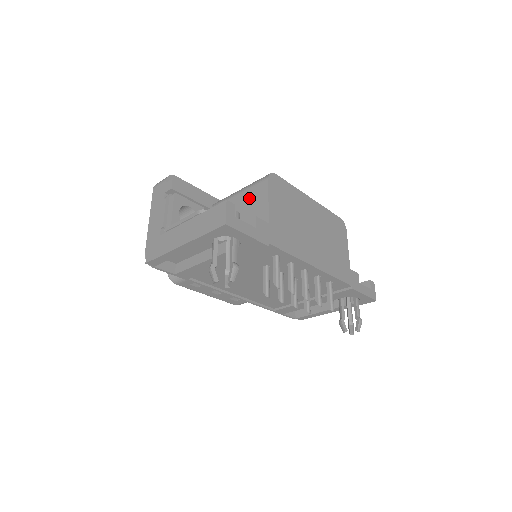
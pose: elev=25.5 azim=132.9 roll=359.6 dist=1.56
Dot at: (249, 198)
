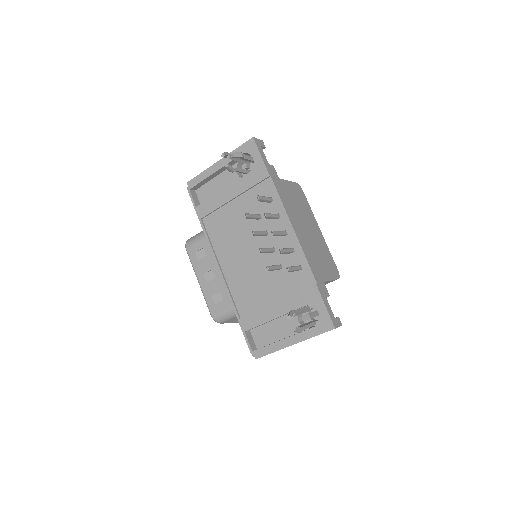
Dot at: occluded
